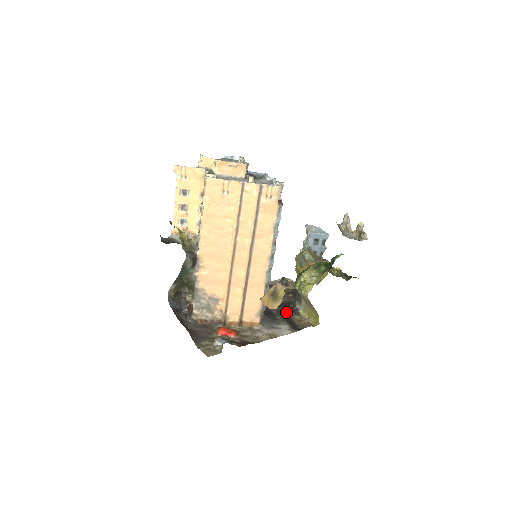
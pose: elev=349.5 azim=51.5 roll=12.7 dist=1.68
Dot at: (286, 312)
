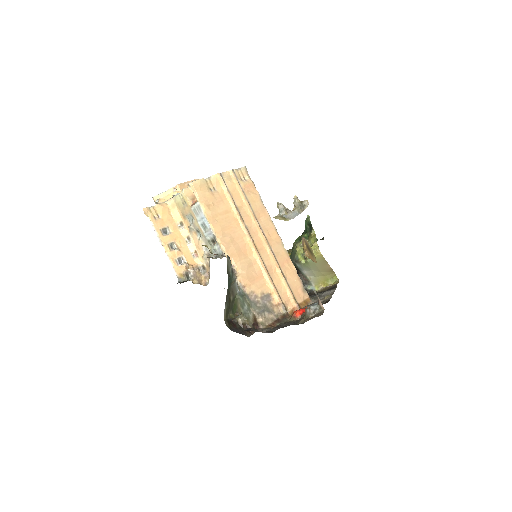
Dot at: occluded
